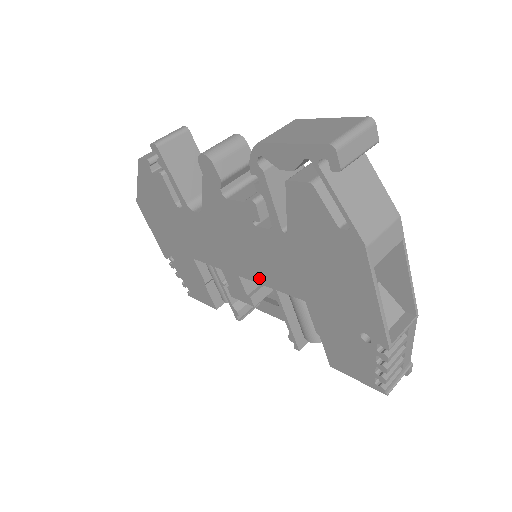
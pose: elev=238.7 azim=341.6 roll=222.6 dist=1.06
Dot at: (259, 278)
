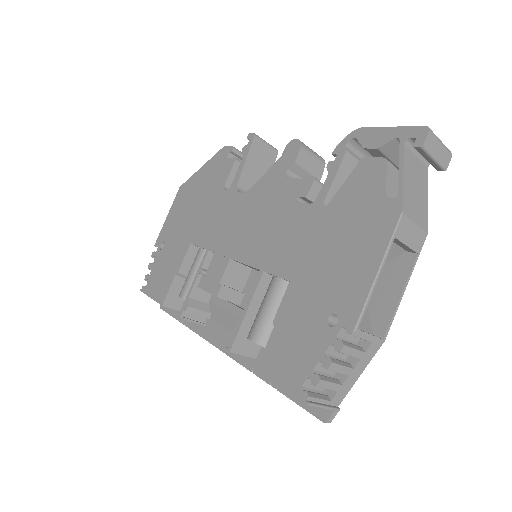
Dot at: (254, 259)
